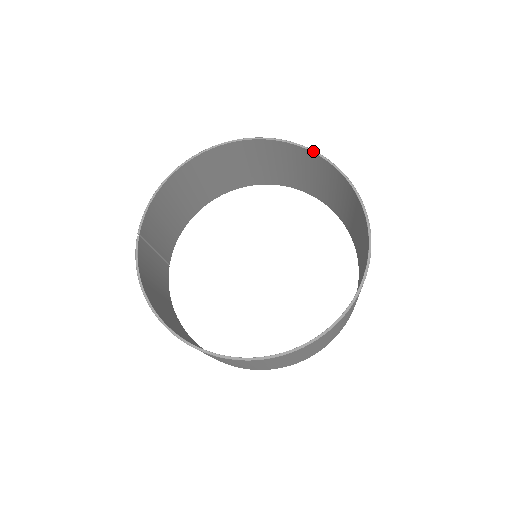
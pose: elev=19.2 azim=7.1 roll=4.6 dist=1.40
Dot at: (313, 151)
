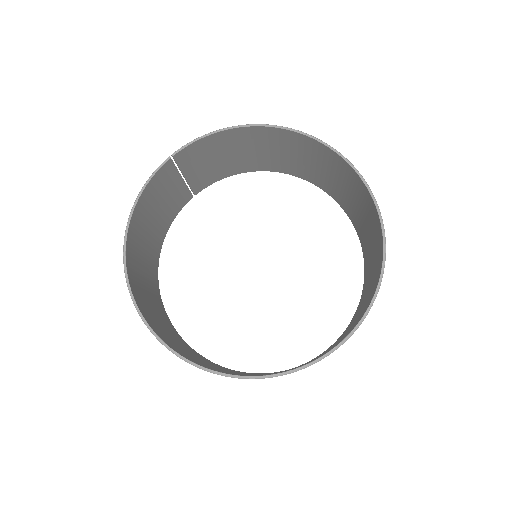
Dot at: (379, 214)
